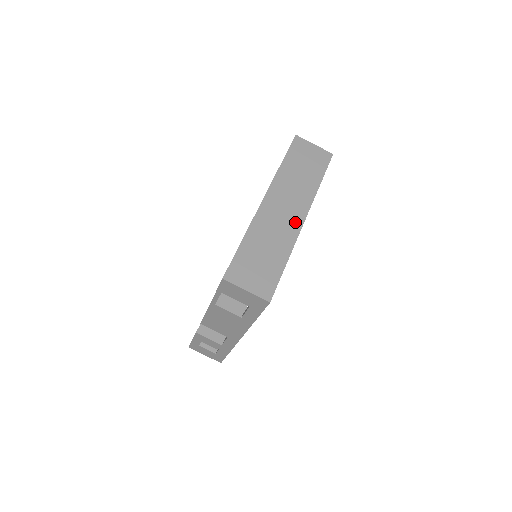
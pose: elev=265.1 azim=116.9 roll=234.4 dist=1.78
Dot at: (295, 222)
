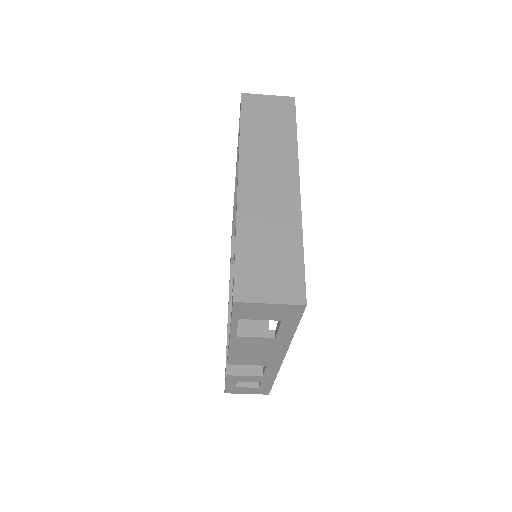
Dot at: (289, 193)
